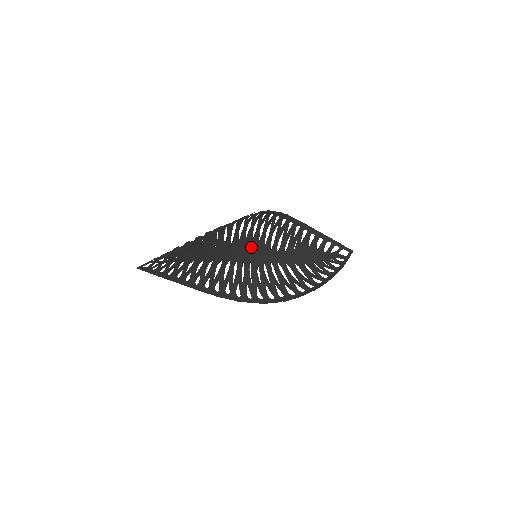
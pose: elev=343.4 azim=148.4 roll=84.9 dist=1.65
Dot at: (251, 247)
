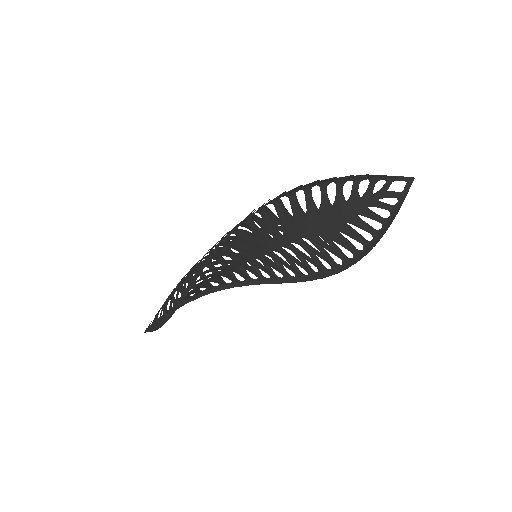
Dot at: (242, 255)
